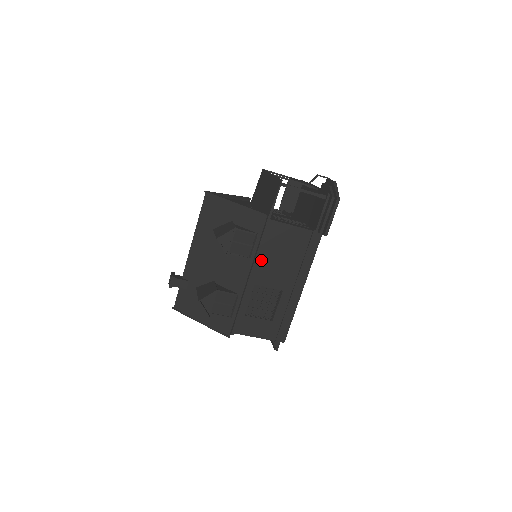
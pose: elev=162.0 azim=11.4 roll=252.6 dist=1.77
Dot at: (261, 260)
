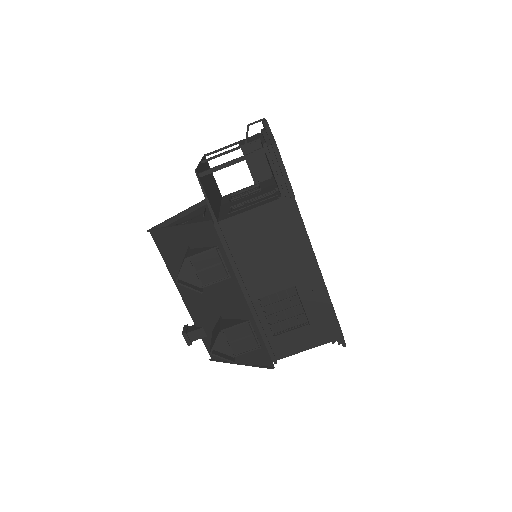
Dot at: (245, 270)
